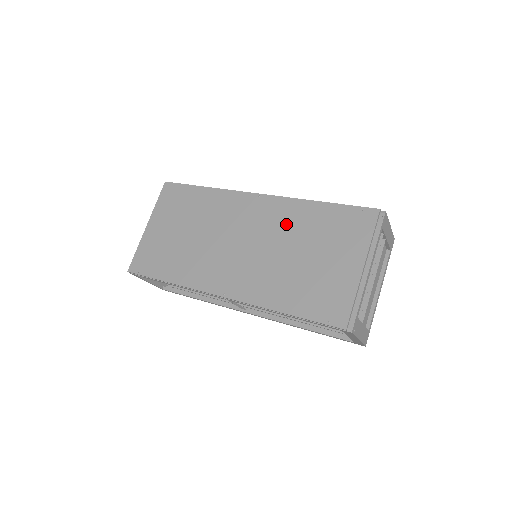
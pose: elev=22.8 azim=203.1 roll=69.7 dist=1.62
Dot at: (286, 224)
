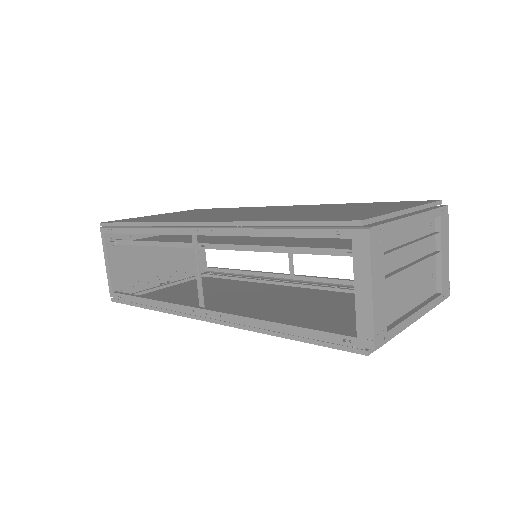
Dot at: (315, 207)
